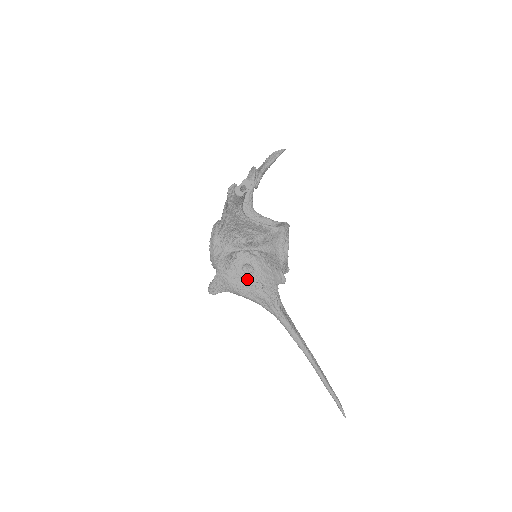
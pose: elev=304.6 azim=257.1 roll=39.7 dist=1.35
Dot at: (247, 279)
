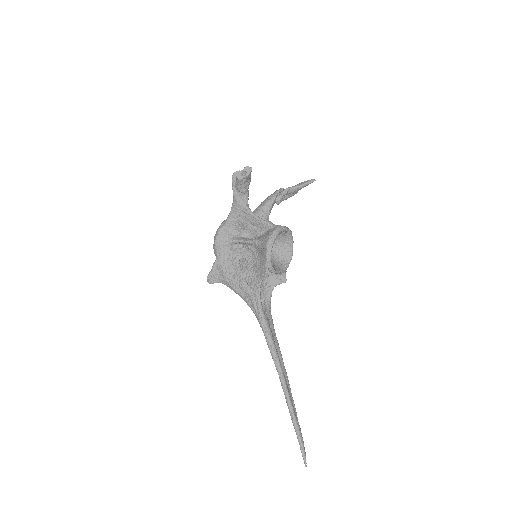
Dot at: (239, 271)
